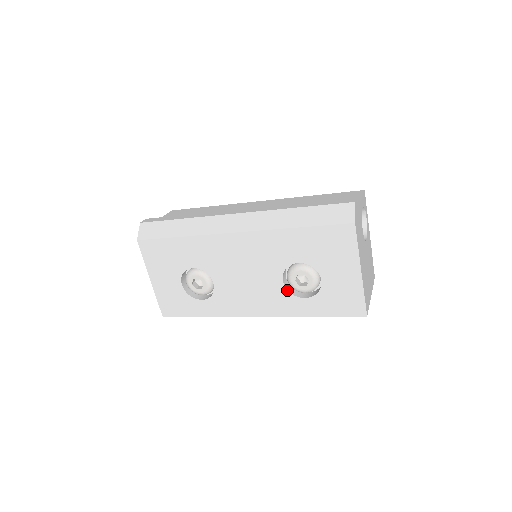
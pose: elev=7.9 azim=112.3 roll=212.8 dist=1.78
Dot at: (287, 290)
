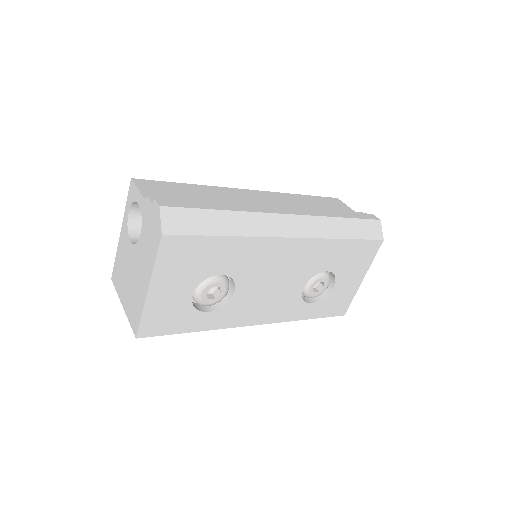
Dot at: occluded
